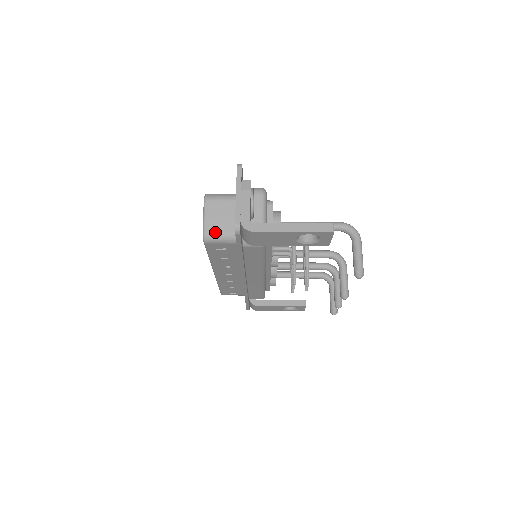
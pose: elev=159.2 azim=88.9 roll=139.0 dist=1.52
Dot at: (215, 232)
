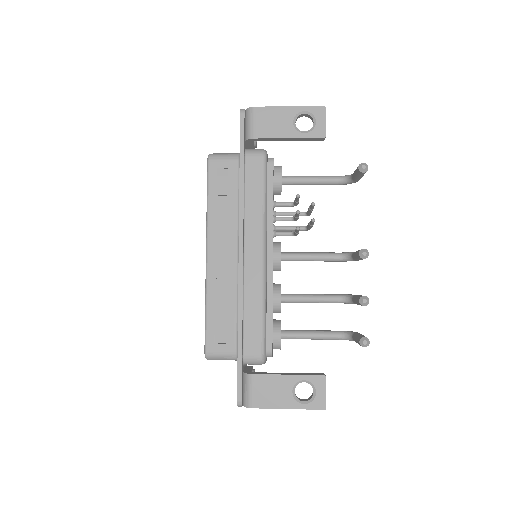
Dot at: (220, 153)
